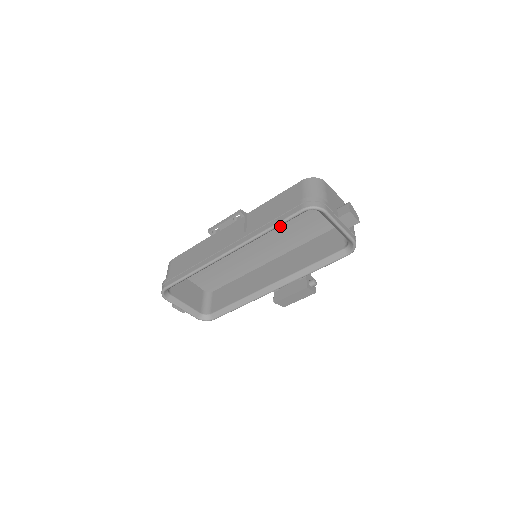
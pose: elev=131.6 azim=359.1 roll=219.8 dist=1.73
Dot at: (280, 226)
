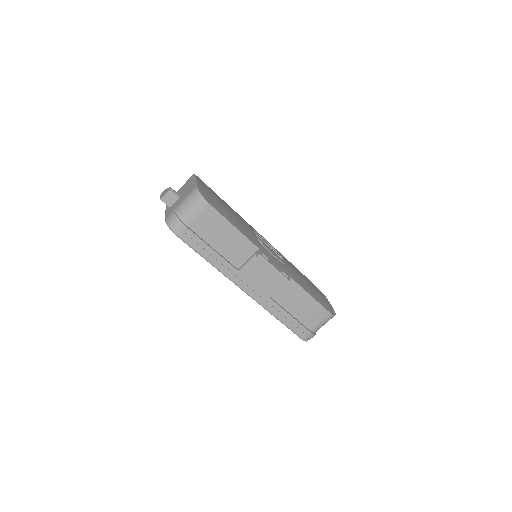
Dot at: occluded
